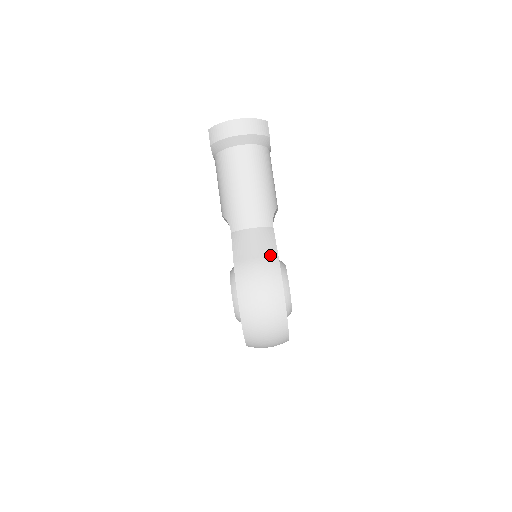
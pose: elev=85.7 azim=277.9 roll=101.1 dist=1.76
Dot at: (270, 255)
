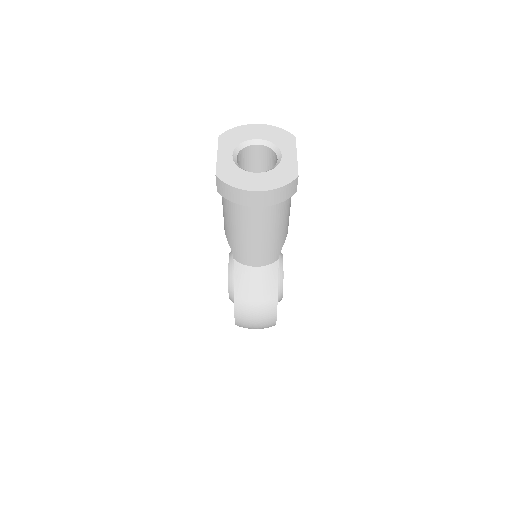
Dot at: (270, 299)
